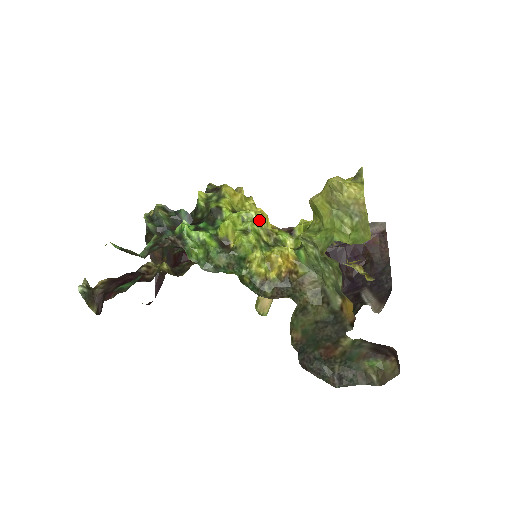
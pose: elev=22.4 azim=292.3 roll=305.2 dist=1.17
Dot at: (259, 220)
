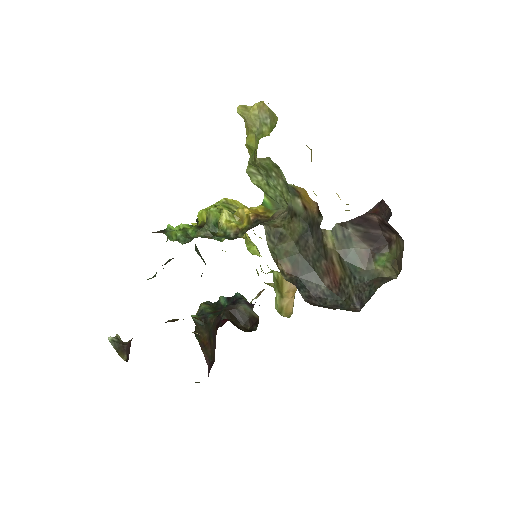
Dot at: (230, 203)
